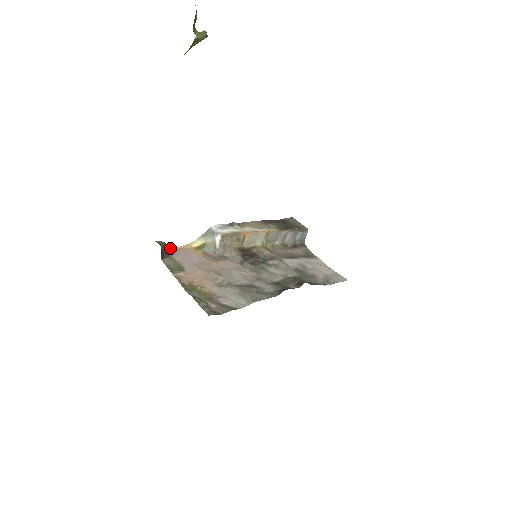
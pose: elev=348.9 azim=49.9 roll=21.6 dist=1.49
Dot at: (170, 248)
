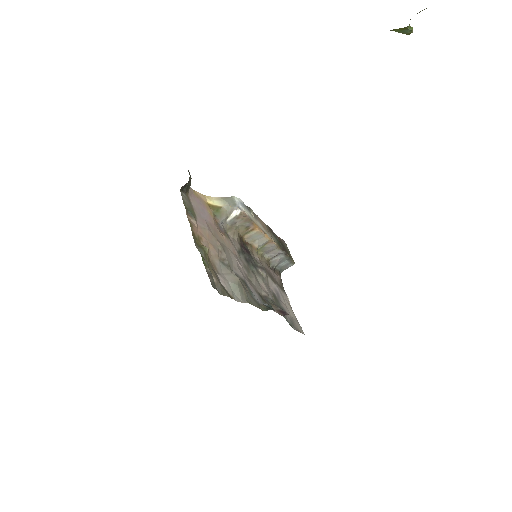
Dot at: occluded
